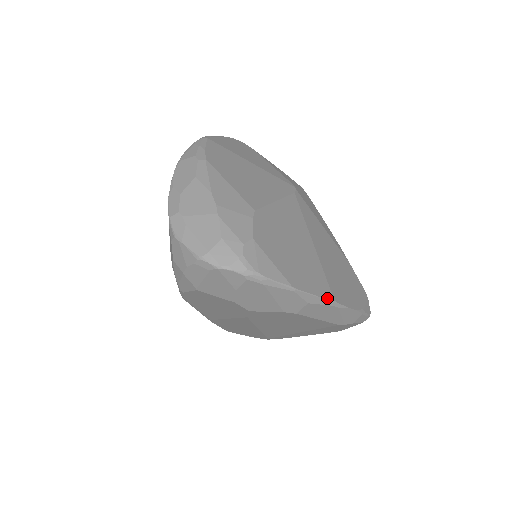
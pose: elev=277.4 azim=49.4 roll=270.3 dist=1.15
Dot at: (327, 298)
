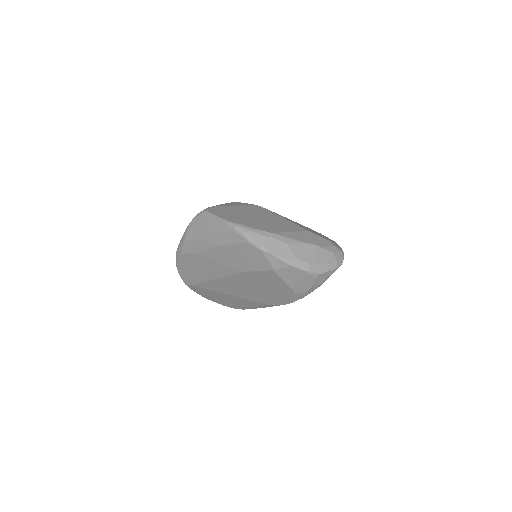
Dot at: occluded
